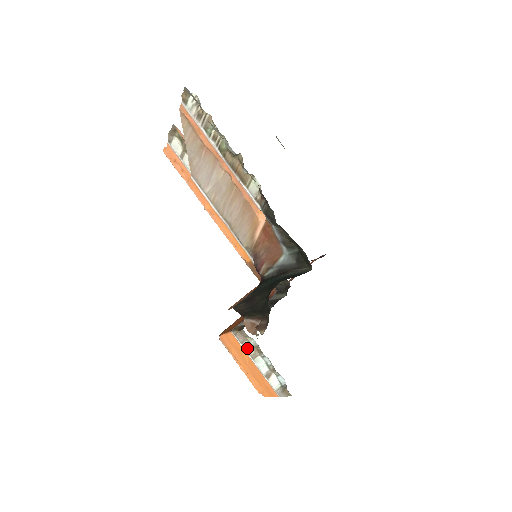
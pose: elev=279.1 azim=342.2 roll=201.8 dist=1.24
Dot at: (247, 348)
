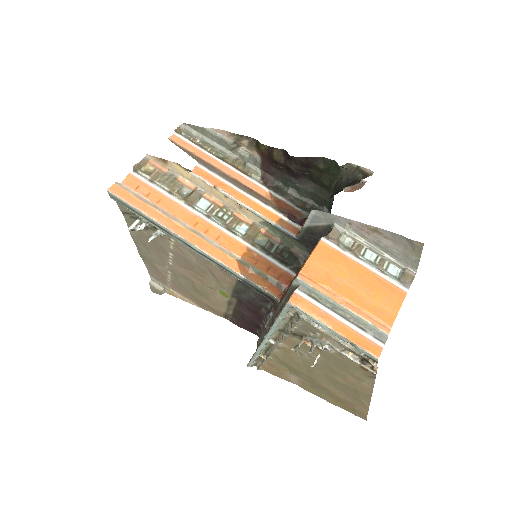
Dot at: (346, 249)
